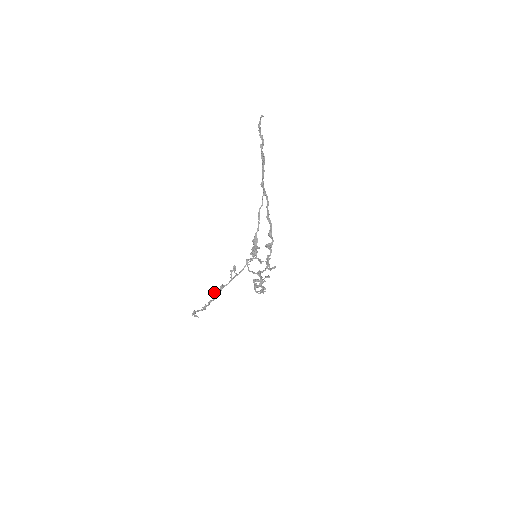
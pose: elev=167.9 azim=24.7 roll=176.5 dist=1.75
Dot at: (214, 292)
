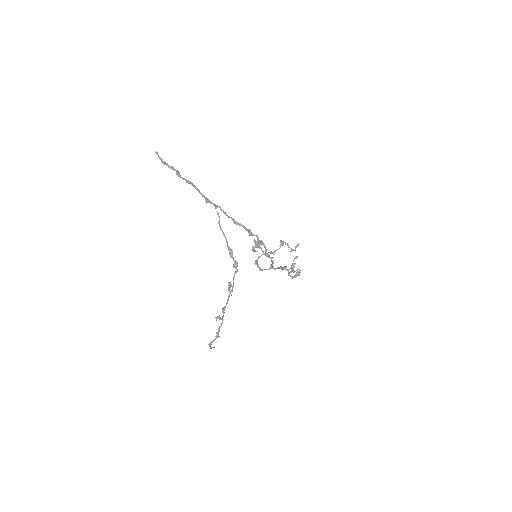
Dot at: (217, 318)
